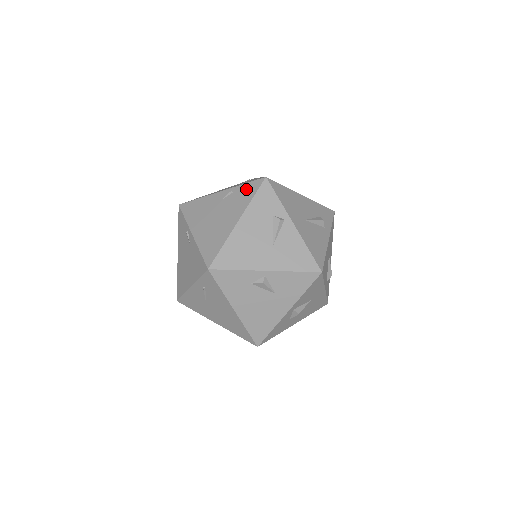
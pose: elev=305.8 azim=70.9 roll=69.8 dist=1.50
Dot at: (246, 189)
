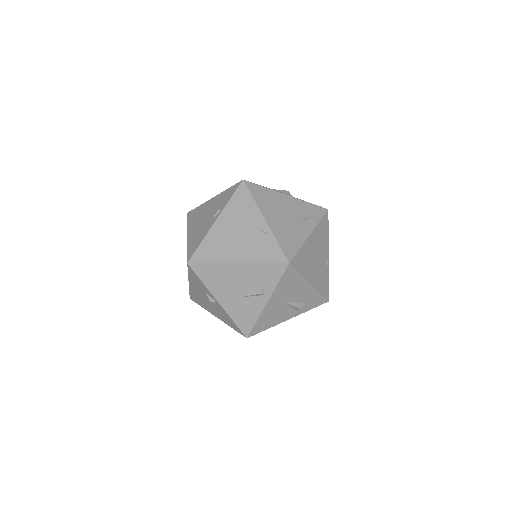
Dot at: (272, 249)
